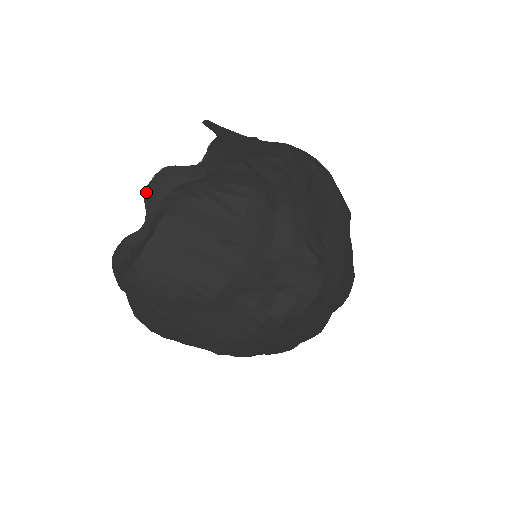
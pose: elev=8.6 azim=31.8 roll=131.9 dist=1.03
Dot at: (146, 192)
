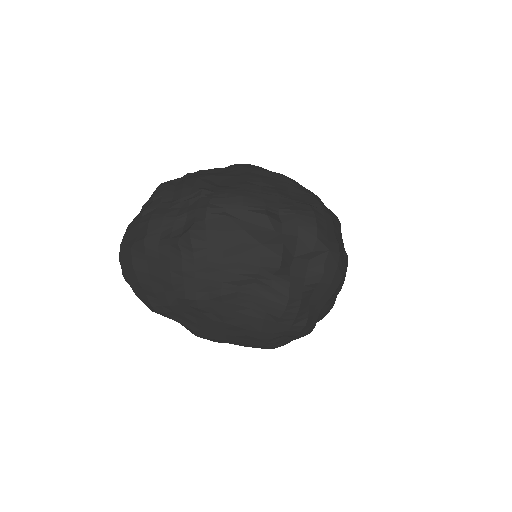
Dot at: occluded
